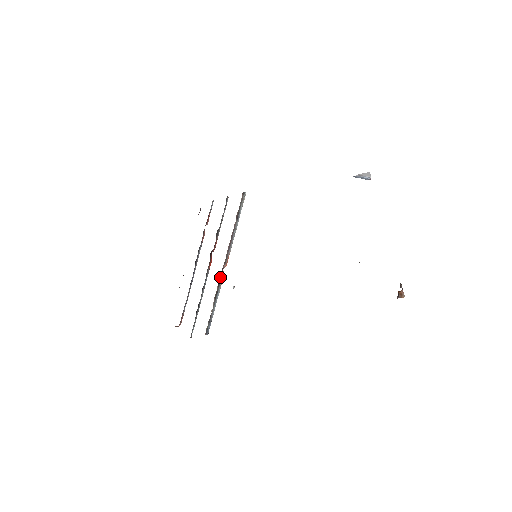
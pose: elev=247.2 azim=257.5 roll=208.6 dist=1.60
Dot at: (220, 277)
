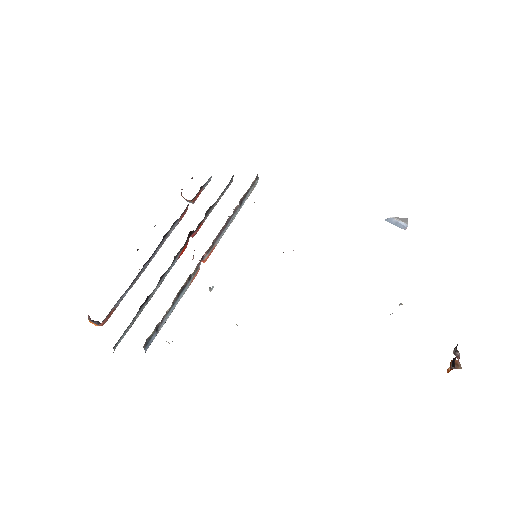
Dot at: occluded
